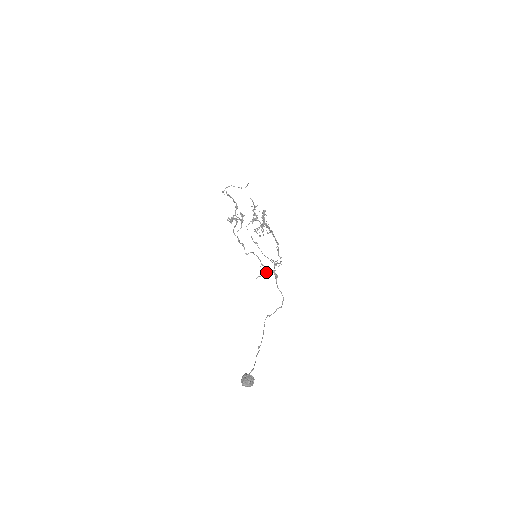
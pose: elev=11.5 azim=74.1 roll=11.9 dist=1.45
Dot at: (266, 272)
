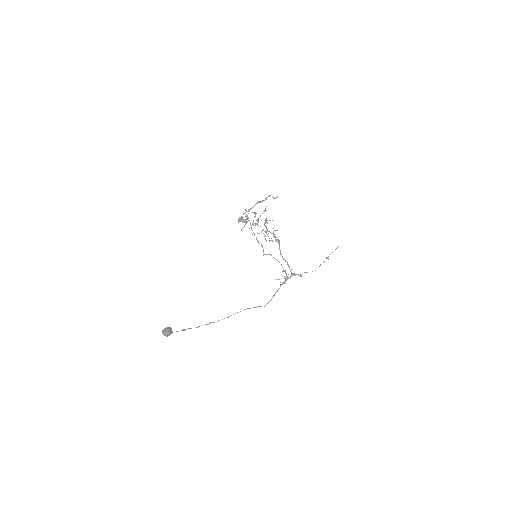
Dot at: (285, 278)
